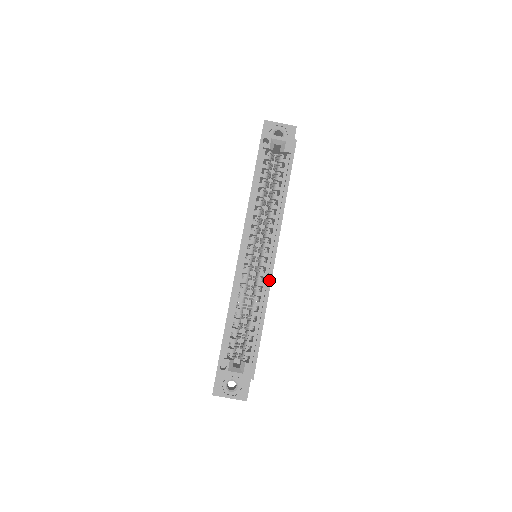
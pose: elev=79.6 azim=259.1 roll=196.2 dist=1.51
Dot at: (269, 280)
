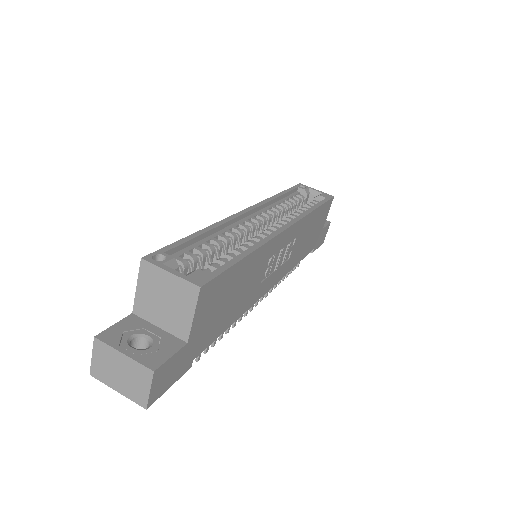
Dot at: (273, 234)
